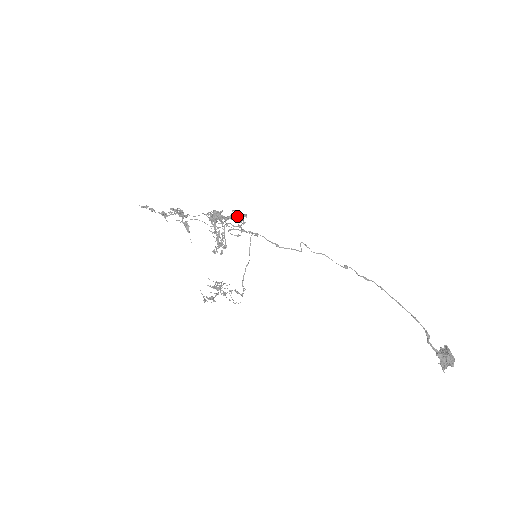
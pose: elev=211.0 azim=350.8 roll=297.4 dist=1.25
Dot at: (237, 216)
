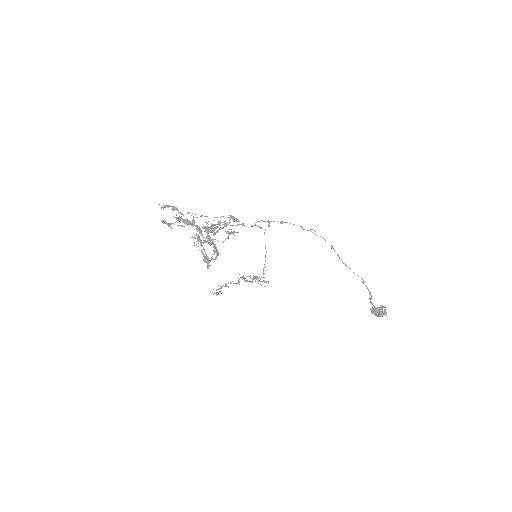
Dot at: occluded
